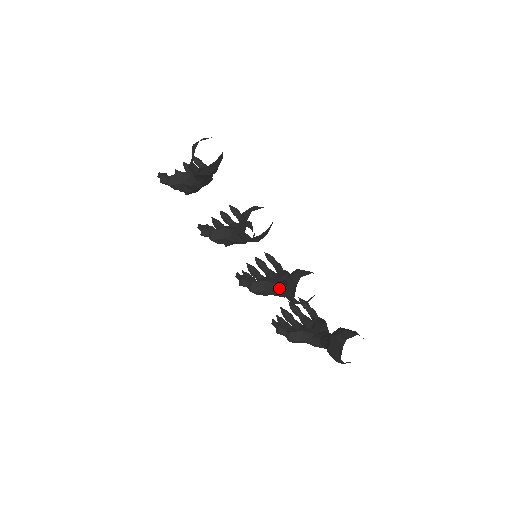
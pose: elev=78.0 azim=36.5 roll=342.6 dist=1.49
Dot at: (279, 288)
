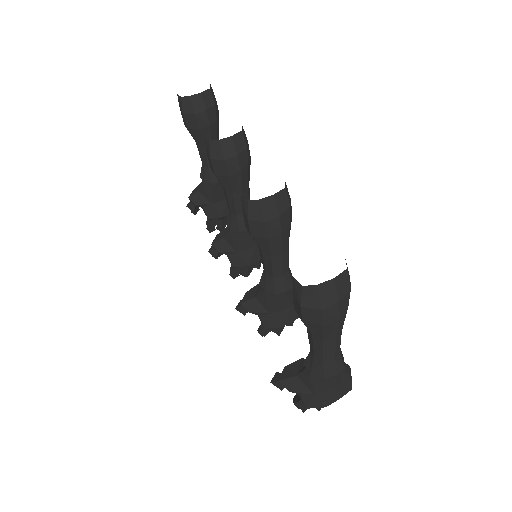
Dot at: occluded
